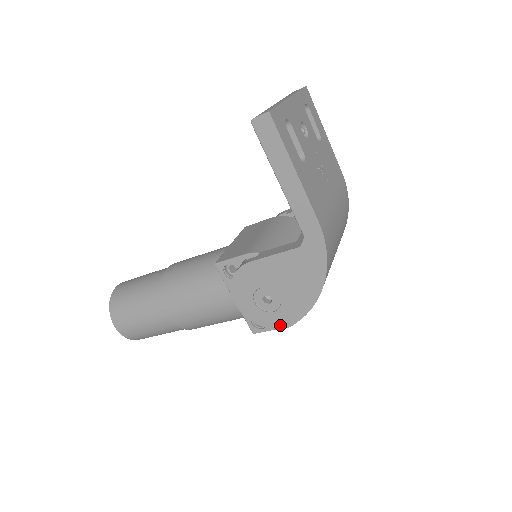
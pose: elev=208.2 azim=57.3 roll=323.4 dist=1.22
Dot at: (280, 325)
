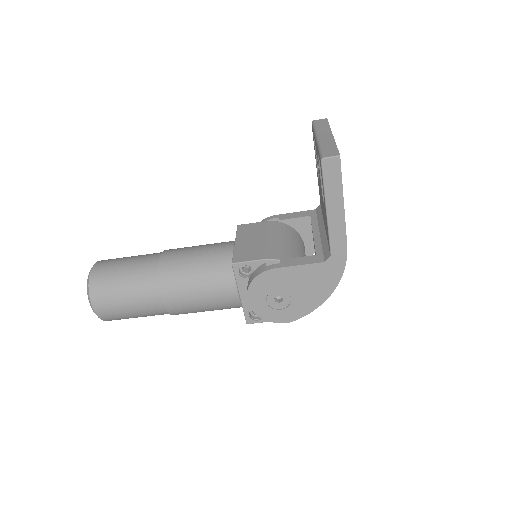
Dot at: (282, 320)
